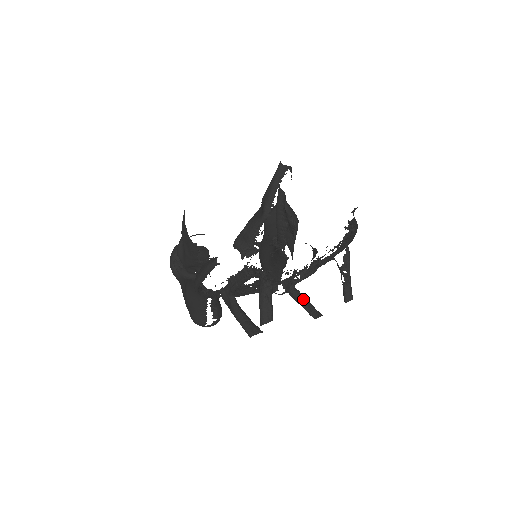
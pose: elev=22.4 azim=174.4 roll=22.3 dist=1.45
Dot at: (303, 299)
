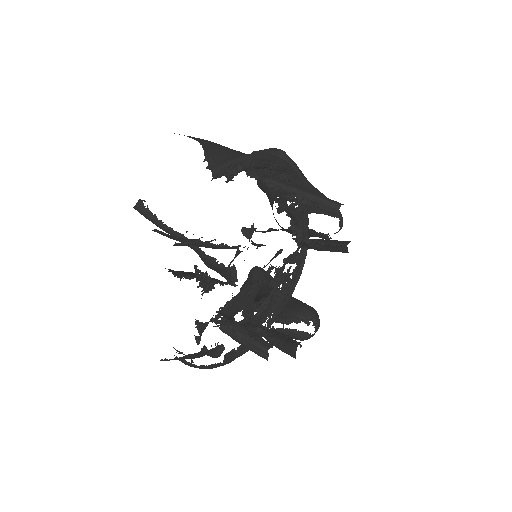
Dot at: (323, 245)
